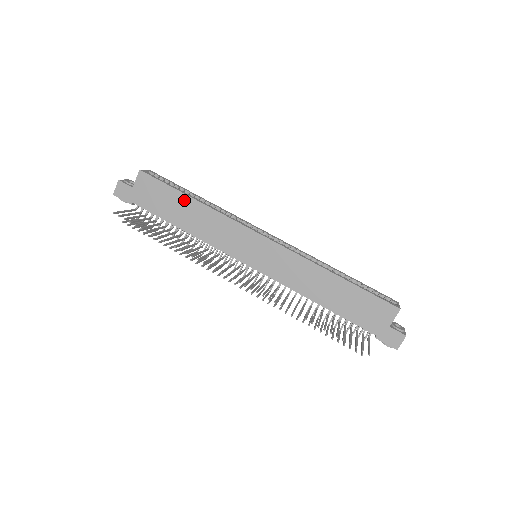
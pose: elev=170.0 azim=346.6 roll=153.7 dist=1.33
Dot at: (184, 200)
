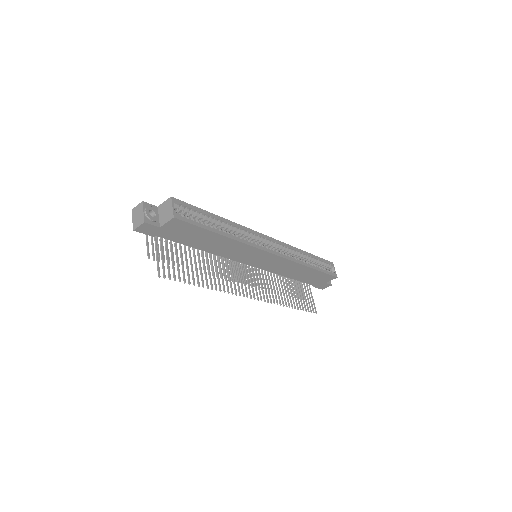
Dot at: (213, 236)
